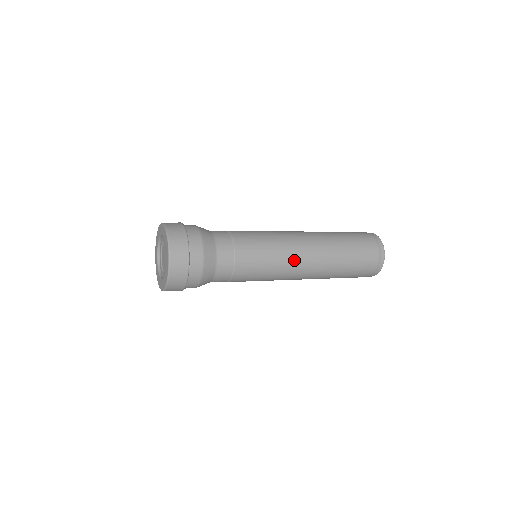
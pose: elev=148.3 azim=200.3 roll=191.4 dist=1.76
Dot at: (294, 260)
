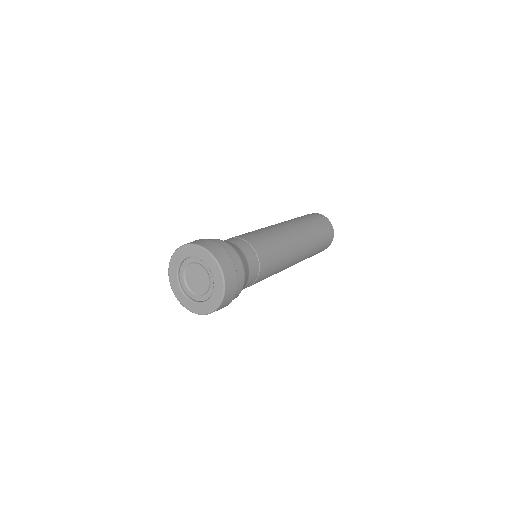
Dot at: (291, 258)
